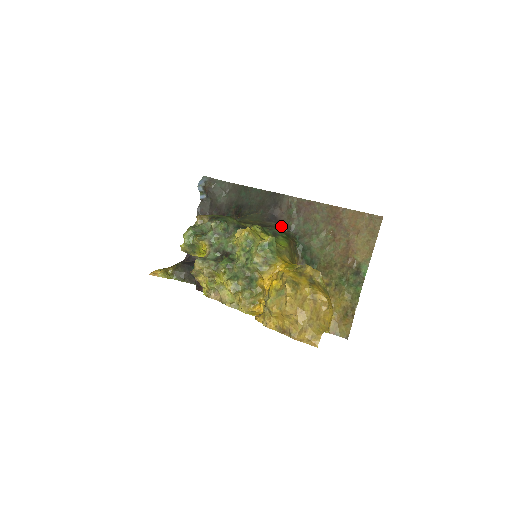
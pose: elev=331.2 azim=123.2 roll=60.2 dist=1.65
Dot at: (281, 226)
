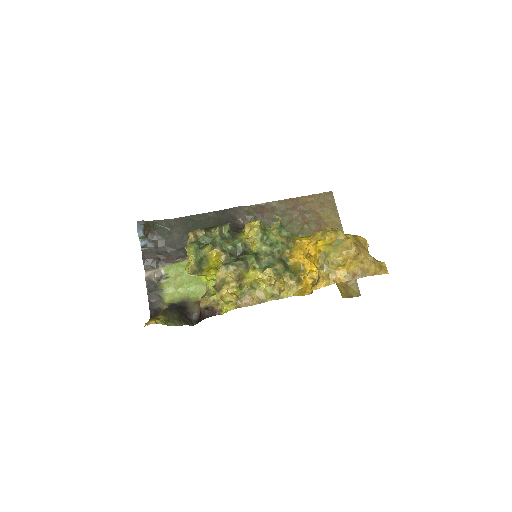
Dot at: occluded
